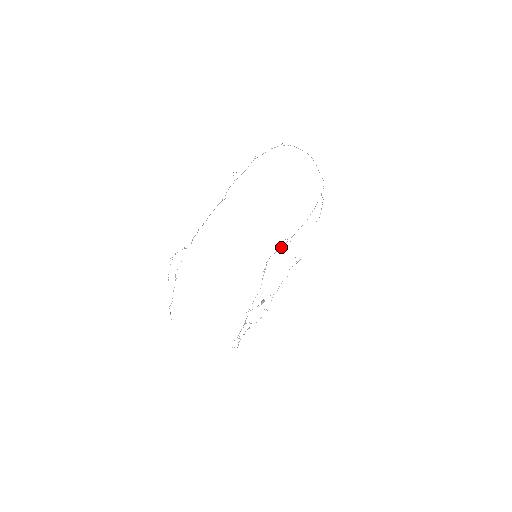
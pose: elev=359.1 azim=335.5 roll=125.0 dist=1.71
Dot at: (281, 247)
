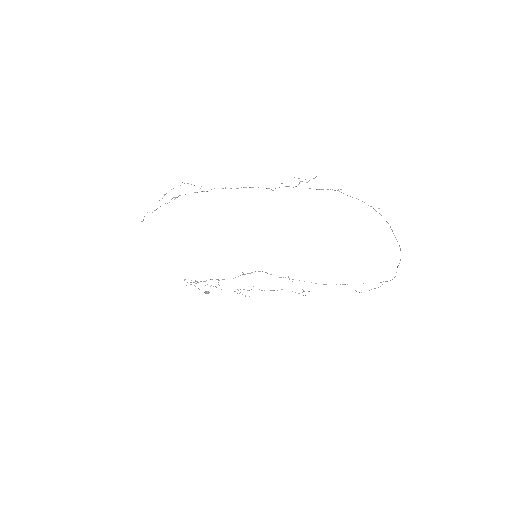
Dot at: occluded
